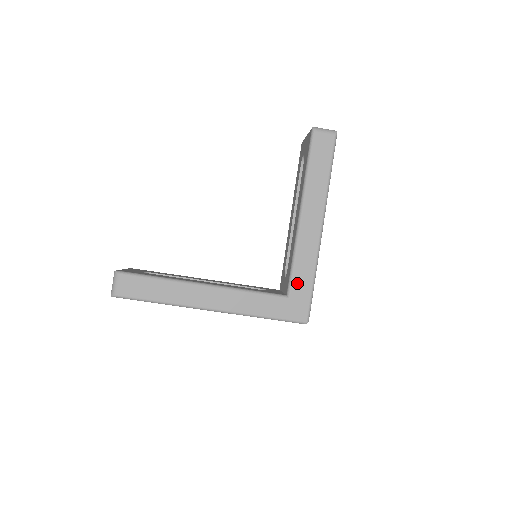
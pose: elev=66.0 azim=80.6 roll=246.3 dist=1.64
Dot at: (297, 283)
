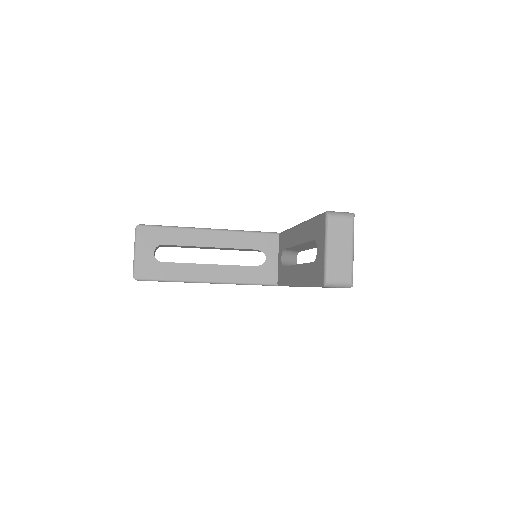
Dot at: occluded
